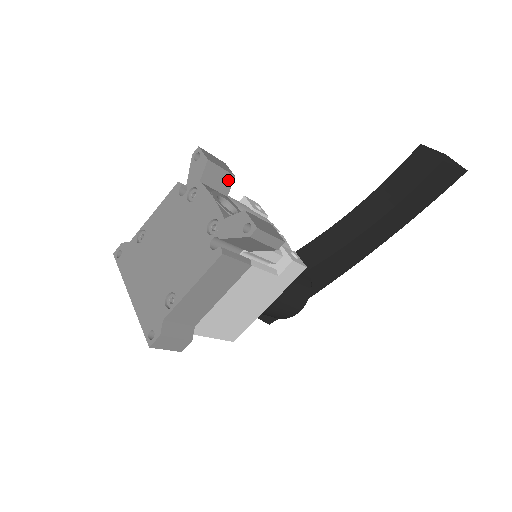
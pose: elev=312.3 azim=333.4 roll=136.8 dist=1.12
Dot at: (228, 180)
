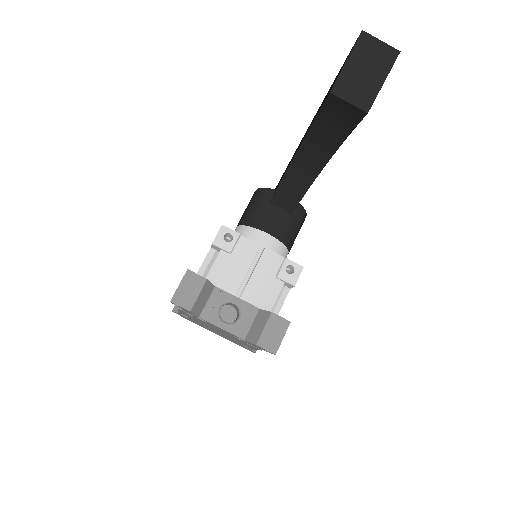
Dot at: (207, 287)
